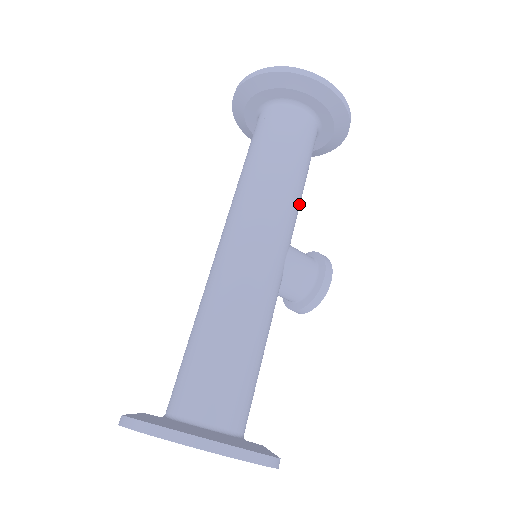
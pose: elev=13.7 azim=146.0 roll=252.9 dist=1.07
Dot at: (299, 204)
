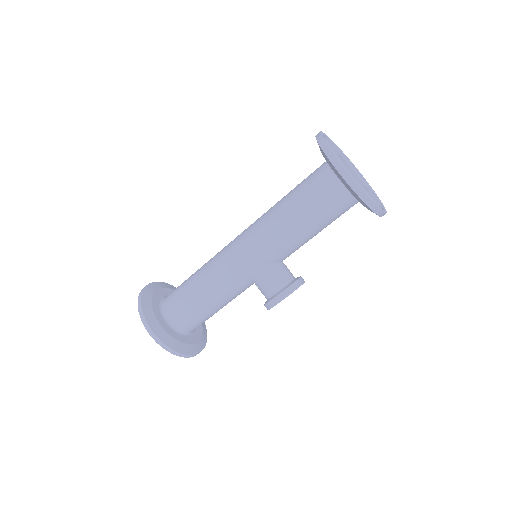
Dot at: (294, 243)
